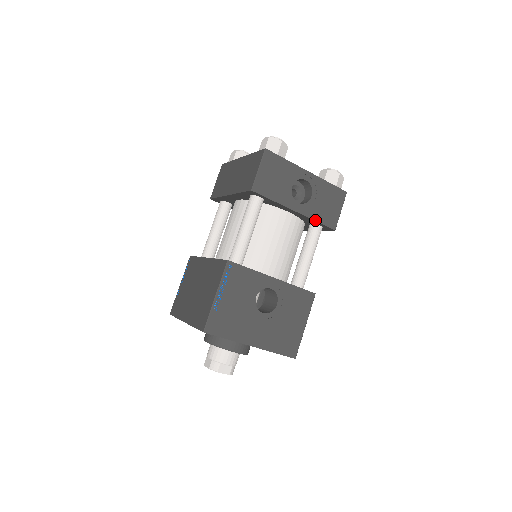
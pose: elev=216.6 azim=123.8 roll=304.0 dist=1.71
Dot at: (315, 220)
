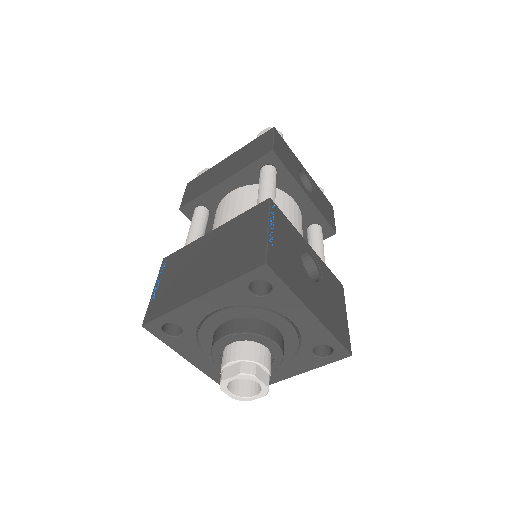
Dot at: (321, 213)
